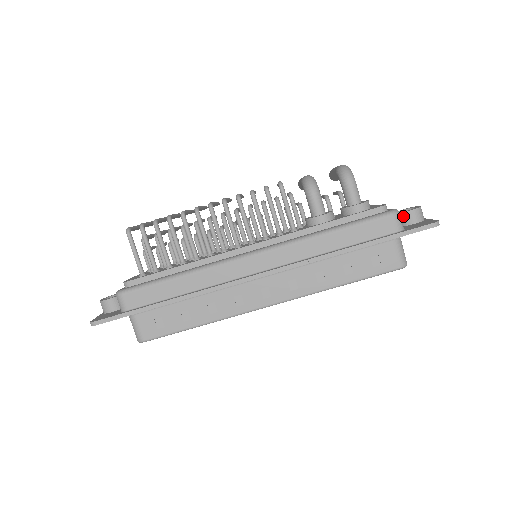
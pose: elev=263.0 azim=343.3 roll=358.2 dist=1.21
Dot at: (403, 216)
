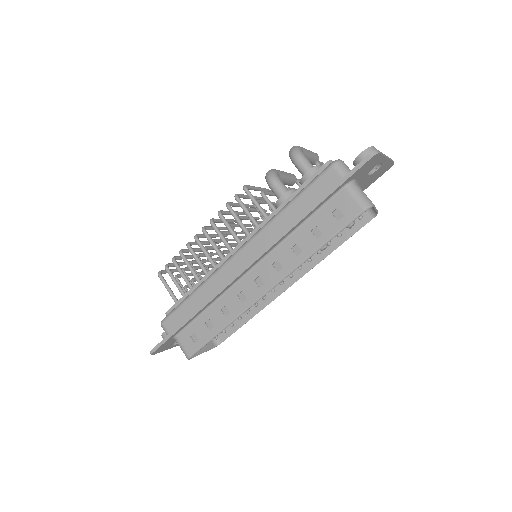
Dot at: (356, 163)
